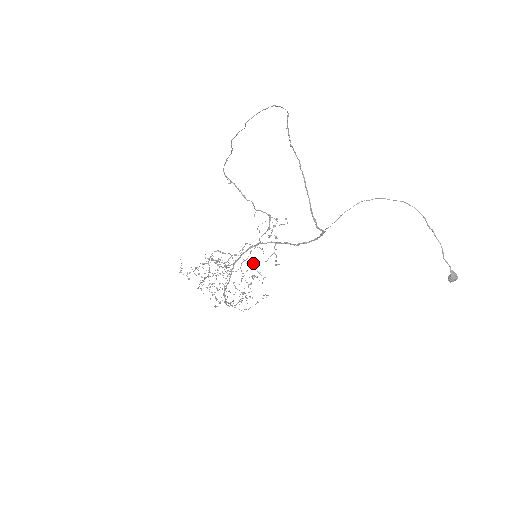
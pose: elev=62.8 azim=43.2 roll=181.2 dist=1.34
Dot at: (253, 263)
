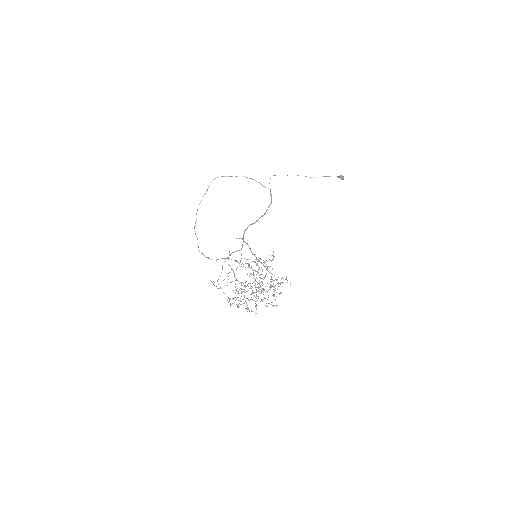
Dot at: (260, 274)
